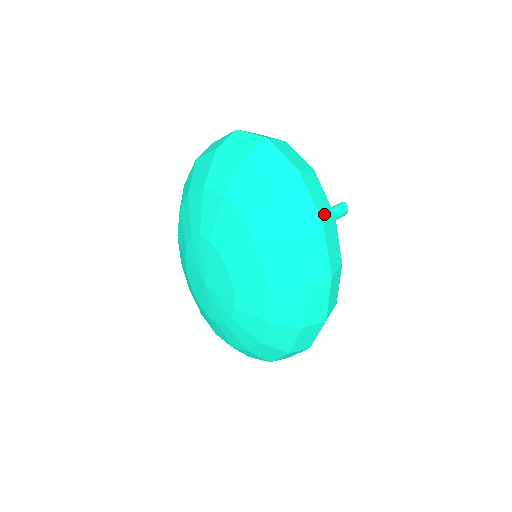
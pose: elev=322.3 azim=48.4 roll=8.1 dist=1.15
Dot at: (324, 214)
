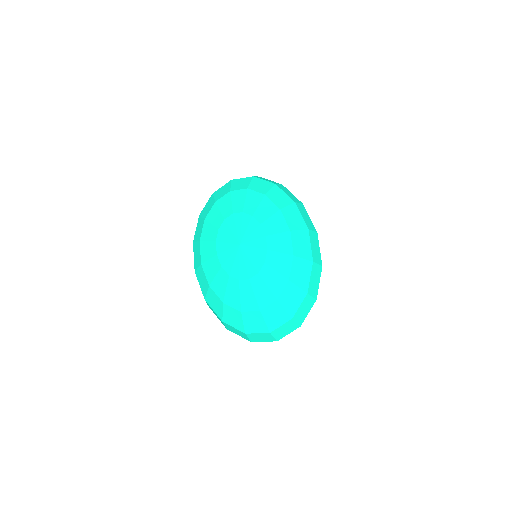
Dot at: occluded
